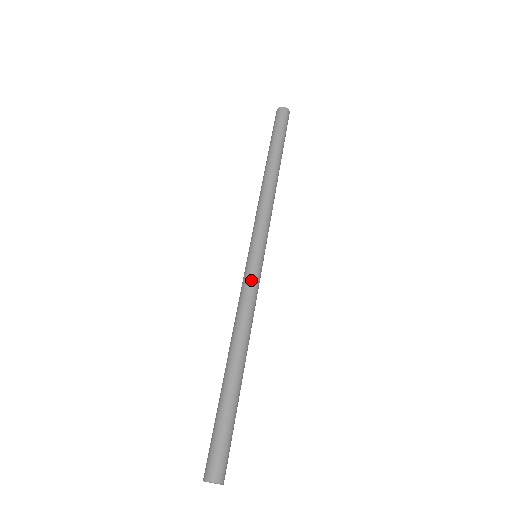
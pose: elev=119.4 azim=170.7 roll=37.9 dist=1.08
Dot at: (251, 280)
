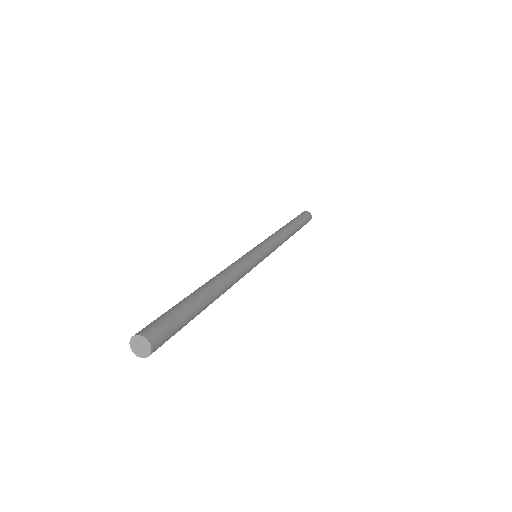
Dot at: (246, 257)
